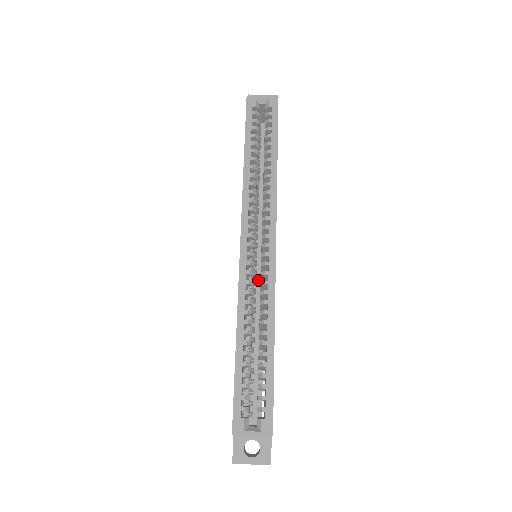
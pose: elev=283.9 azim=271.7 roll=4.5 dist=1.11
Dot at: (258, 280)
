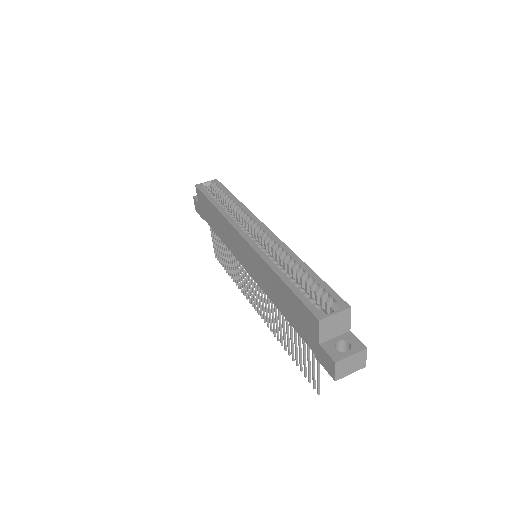
Dot at: occluded
